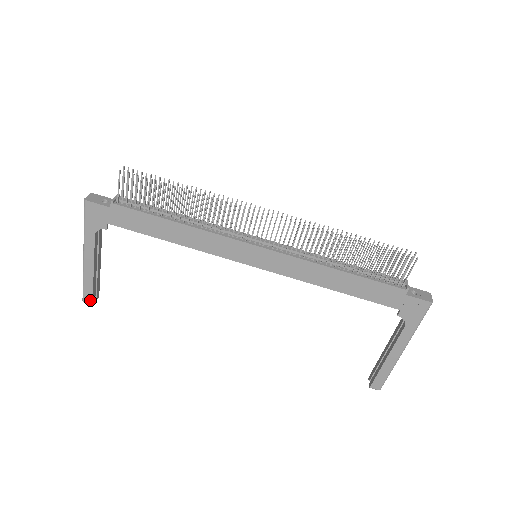
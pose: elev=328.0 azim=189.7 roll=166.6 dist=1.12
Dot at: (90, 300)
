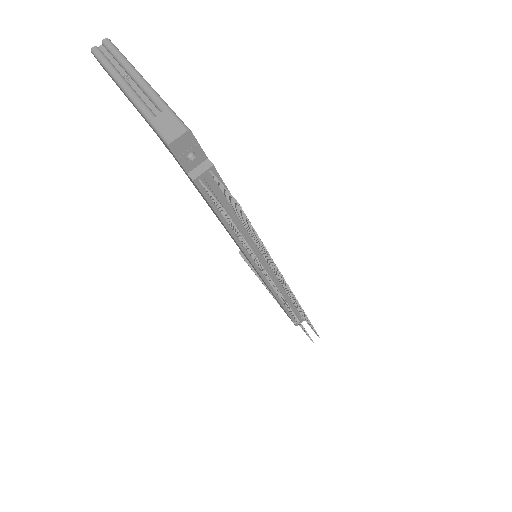
Dot at: occluded
